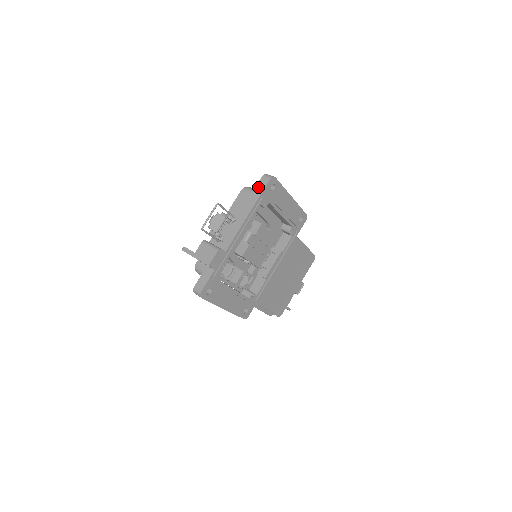
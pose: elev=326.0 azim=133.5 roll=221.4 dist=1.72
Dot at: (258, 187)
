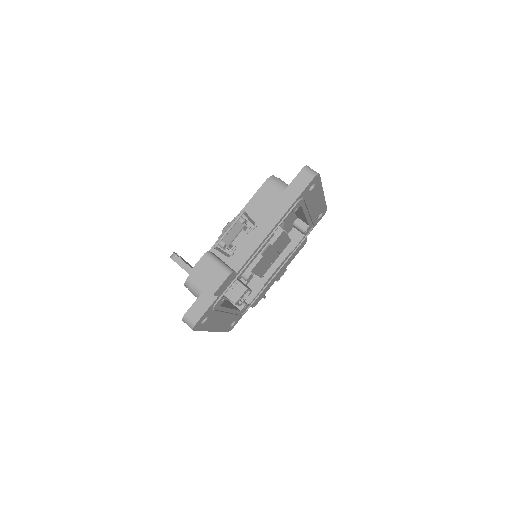
Dot at: (294, 185)
